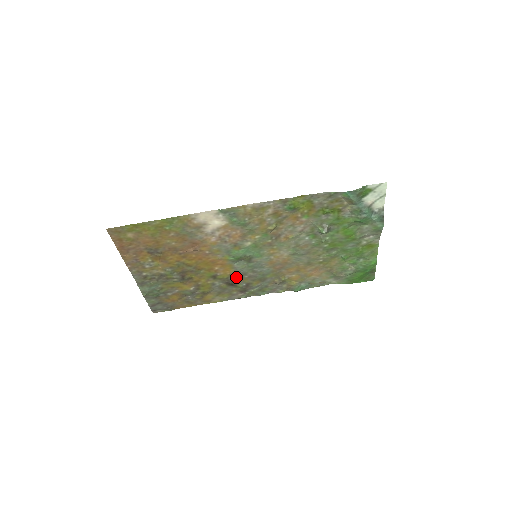
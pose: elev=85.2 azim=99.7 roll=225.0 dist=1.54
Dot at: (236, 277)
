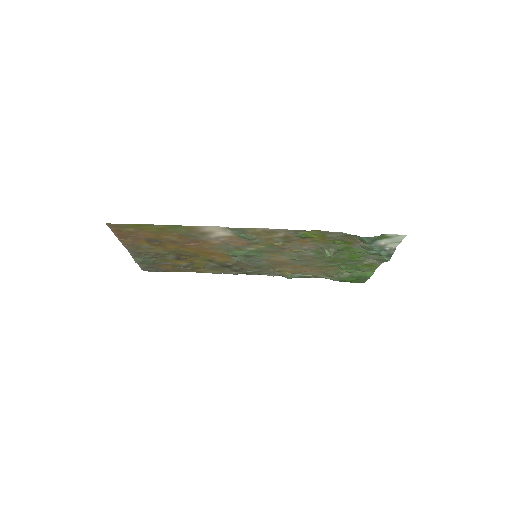
Dot at: (232, 263)
